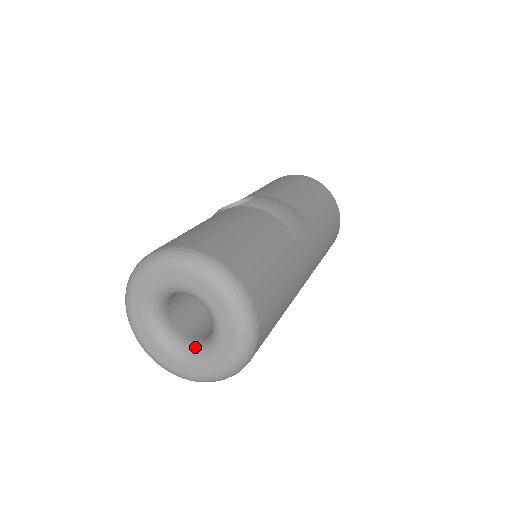
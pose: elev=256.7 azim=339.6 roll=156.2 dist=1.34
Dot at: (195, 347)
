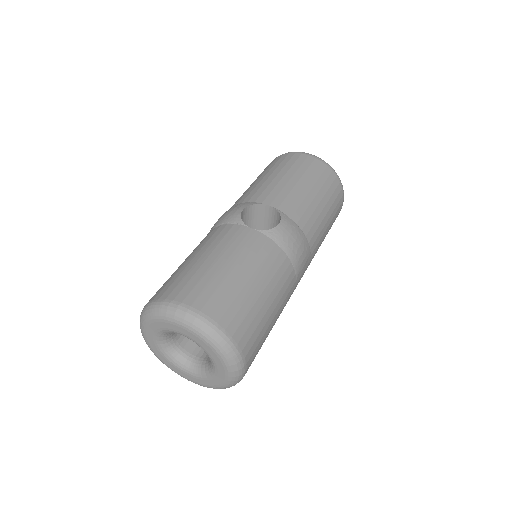
Dot at: (188, 362)
